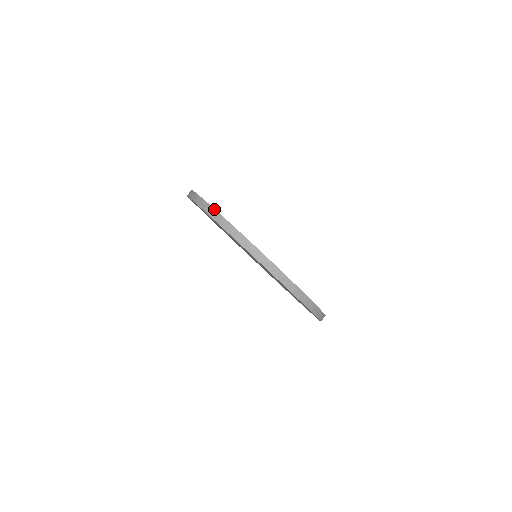
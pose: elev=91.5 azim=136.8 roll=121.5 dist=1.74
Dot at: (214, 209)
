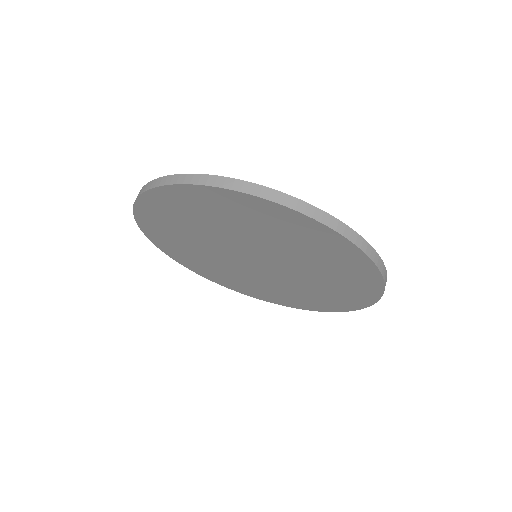
Dot at: occluded
